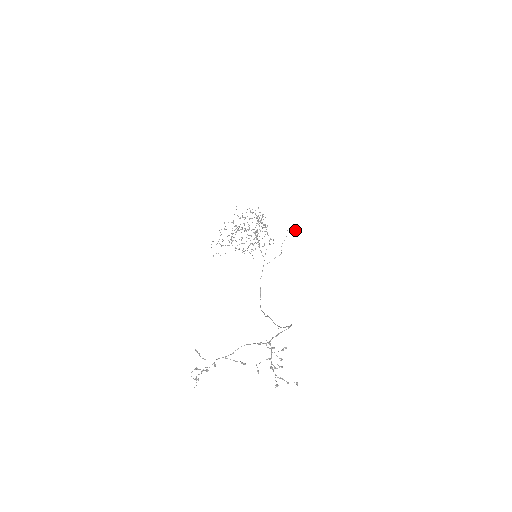
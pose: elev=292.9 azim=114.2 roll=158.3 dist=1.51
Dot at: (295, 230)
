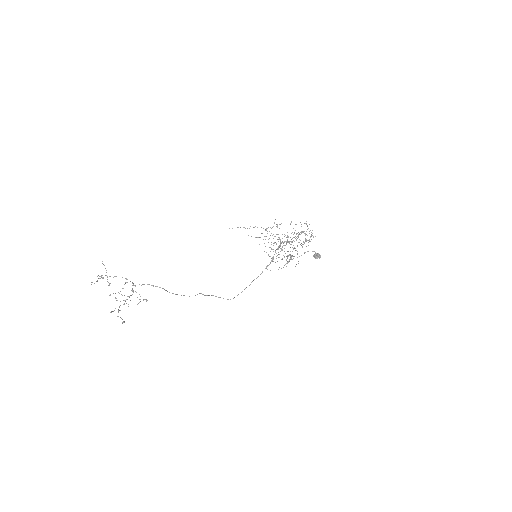
Dot at: (315, 254)
